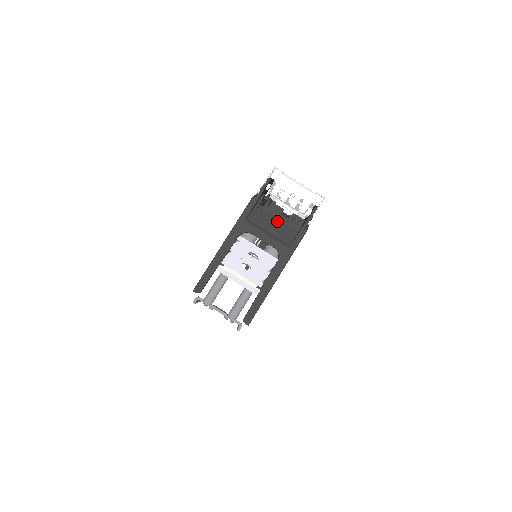
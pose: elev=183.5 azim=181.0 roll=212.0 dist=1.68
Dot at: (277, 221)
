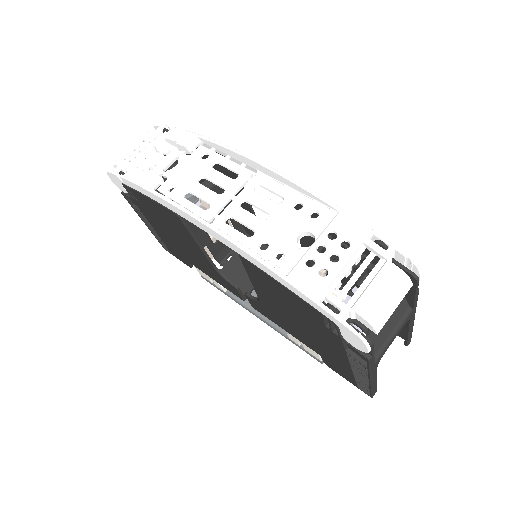
Dot at: occluded
